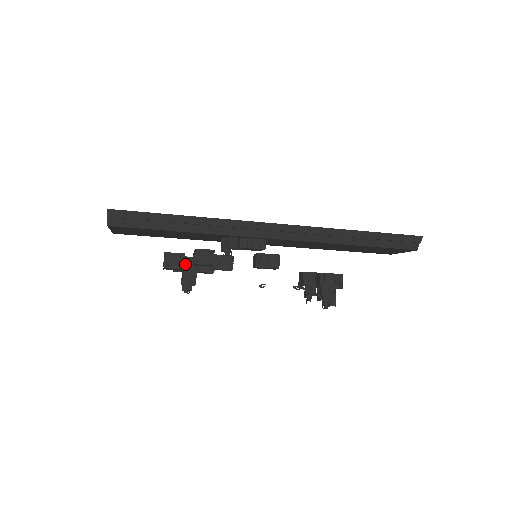
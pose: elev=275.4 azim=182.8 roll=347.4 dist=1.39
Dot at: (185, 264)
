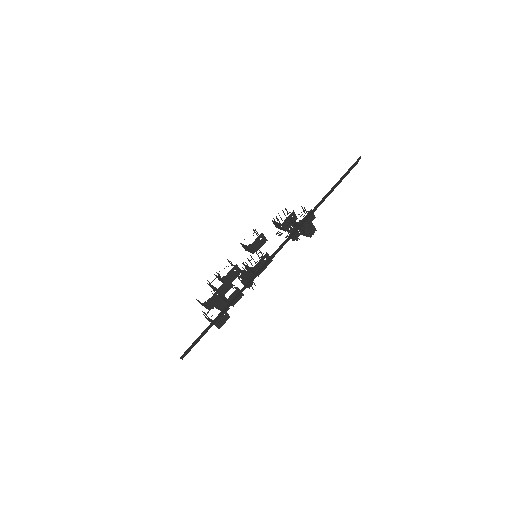
Dot at: (214, 301)
